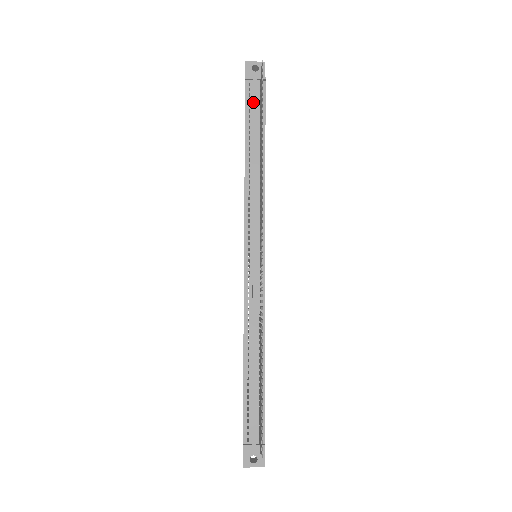
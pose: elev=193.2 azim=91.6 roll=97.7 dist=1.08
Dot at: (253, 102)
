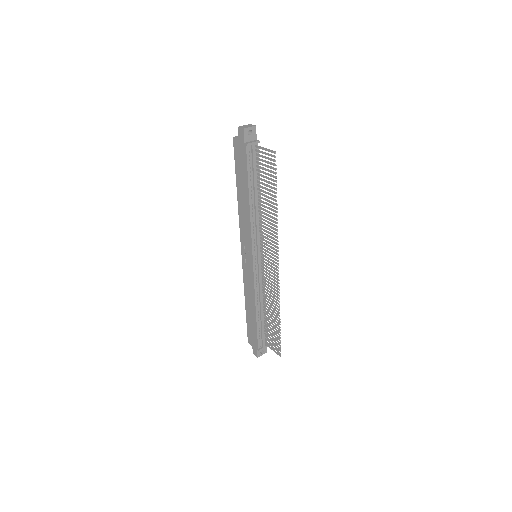
Dot at: (253, 162)
